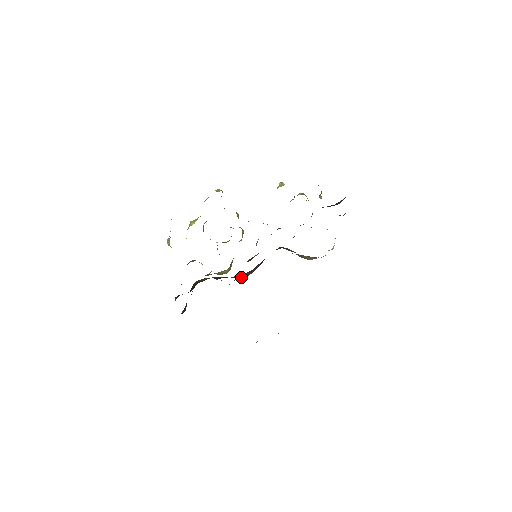
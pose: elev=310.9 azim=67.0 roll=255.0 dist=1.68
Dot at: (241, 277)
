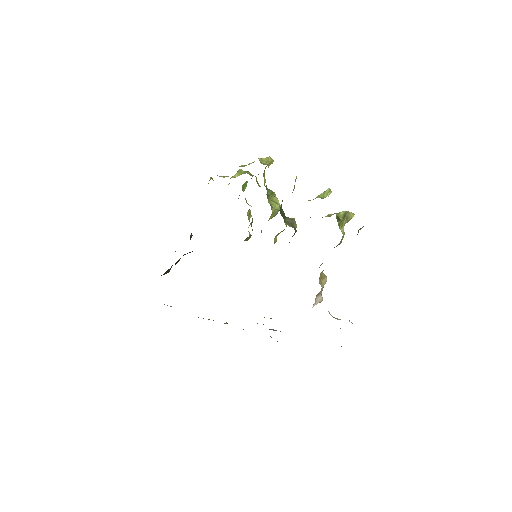
Dot at: occluded
